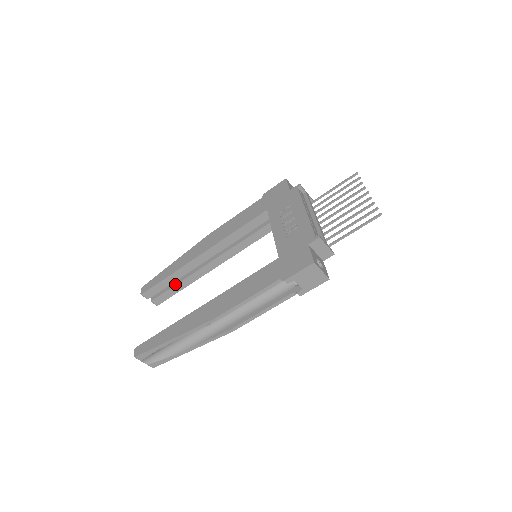
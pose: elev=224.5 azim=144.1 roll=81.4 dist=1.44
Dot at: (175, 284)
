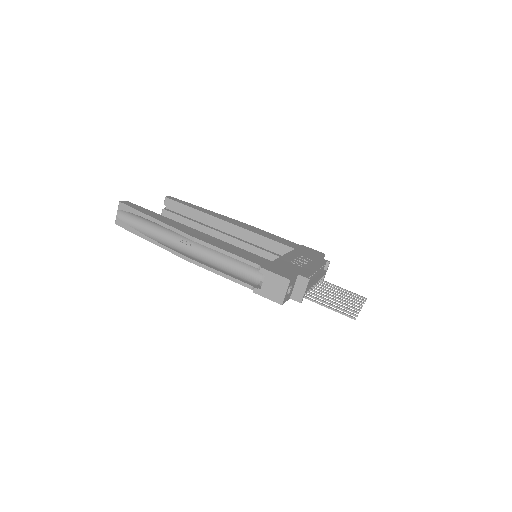
Dot at: (189, 218)
